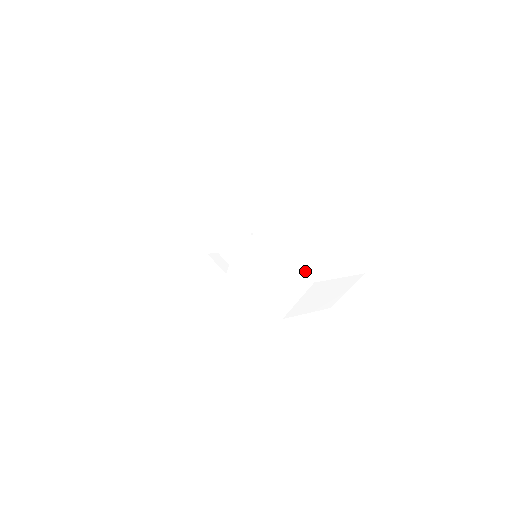
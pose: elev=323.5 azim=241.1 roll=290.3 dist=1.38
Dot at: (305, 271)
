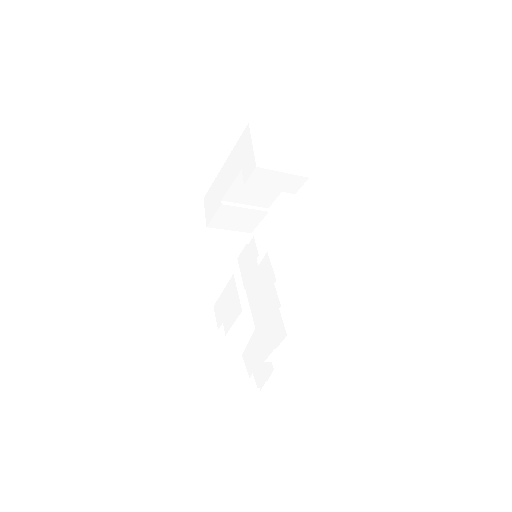
Dot at: (243, 133)
